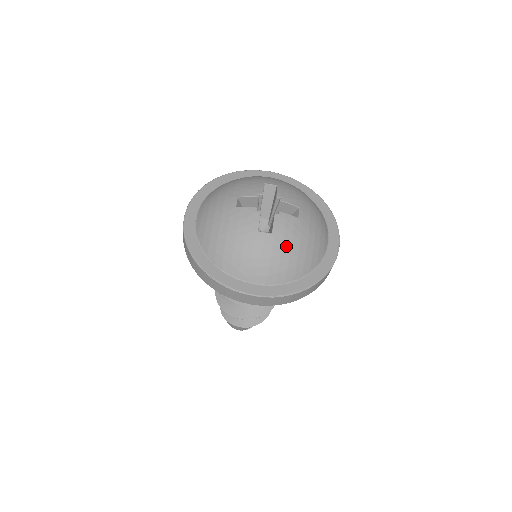
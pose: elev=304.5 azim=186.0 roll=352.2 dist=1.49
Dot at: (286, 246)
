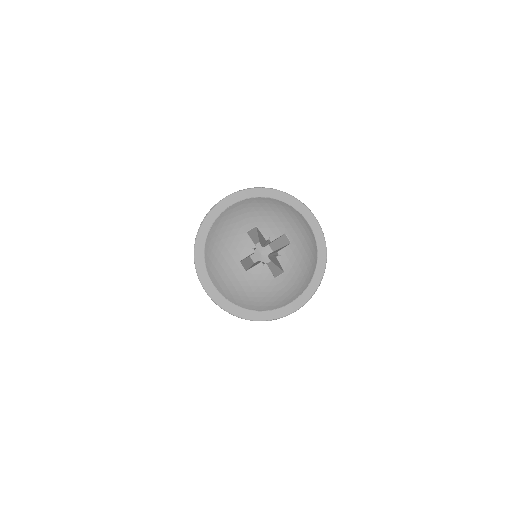
Dot at: (297, 270)
